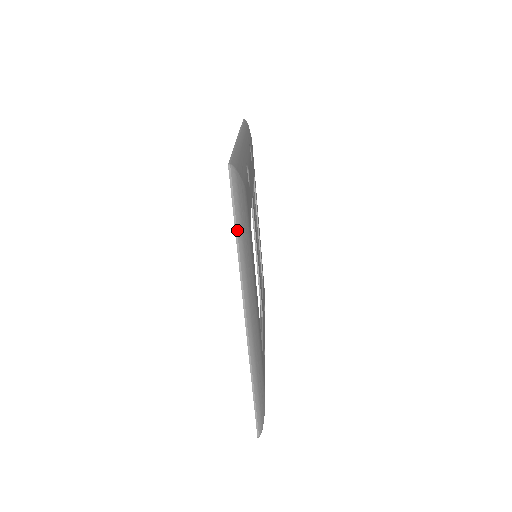
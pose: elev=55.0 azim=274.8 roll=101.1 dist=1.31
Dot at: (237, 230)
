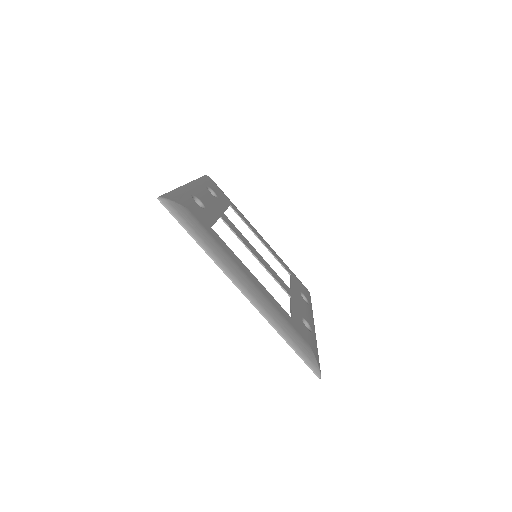
Dot at: (191, 234)
